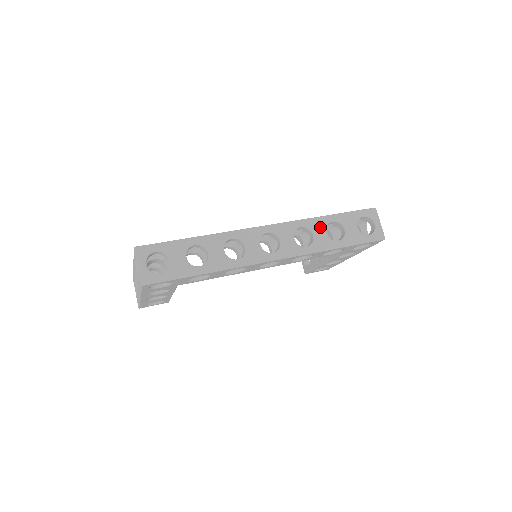
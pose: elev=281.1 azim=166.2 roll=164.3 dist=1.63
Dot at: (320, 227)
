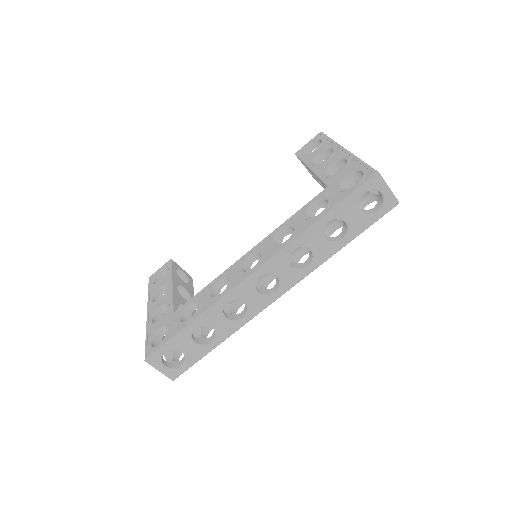
Dot at: (315, 238)
